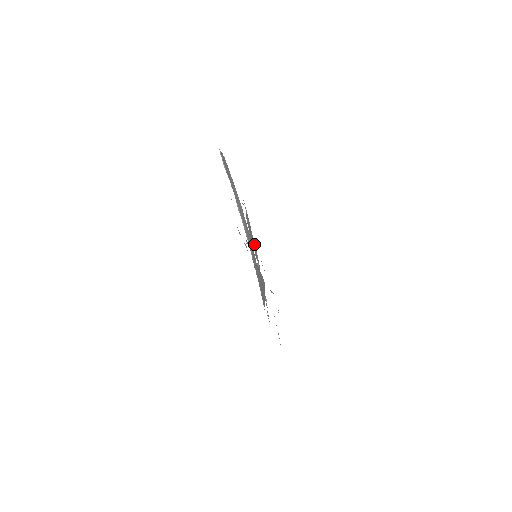
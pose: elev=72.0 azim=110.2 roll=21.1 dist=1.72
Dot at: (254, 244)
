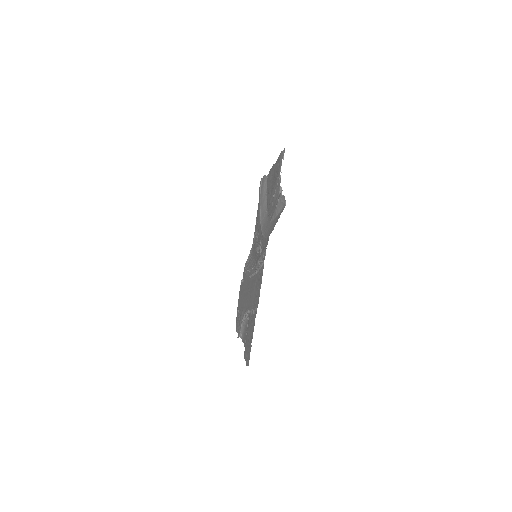
Dot at: (252, 263)
